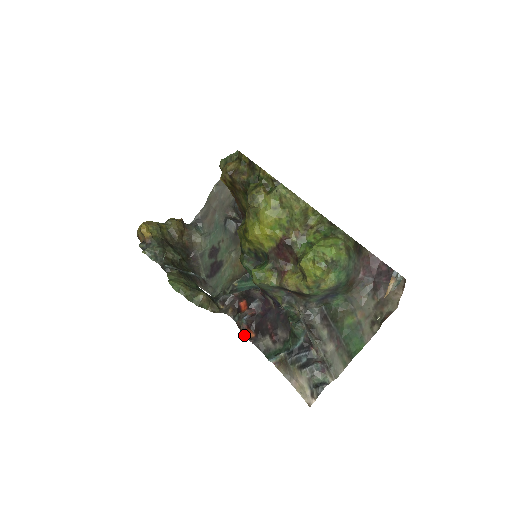
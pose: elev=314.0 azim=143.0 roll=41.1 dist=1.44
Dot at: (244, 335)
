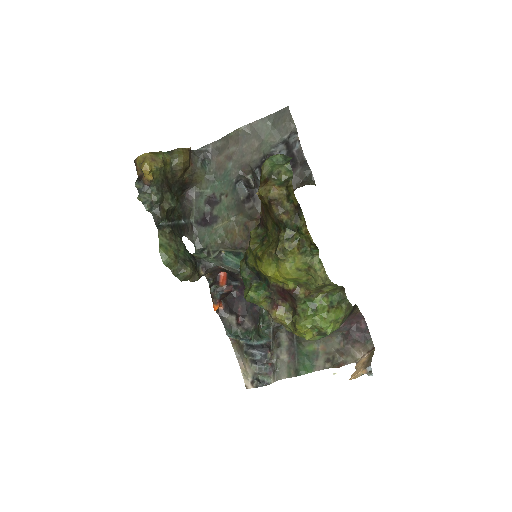
Dot at: (214, 306)
